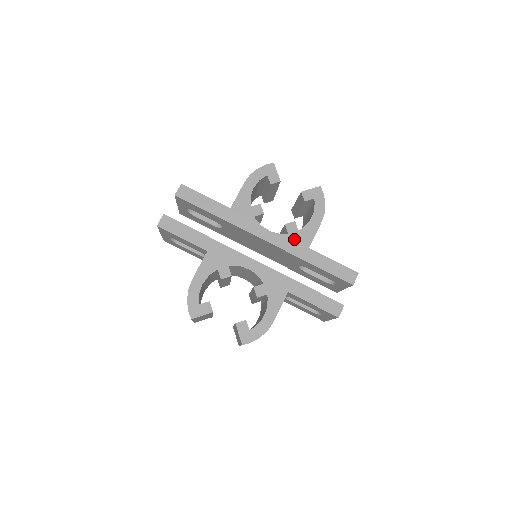
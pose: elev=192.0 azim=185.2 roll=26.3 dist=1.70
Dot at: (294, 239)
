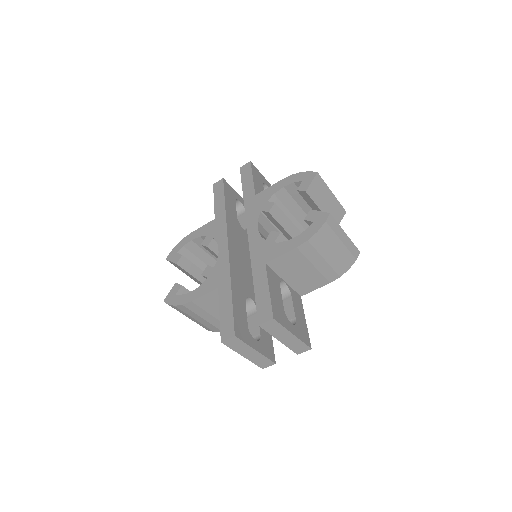
Dot at: (264, 247)
